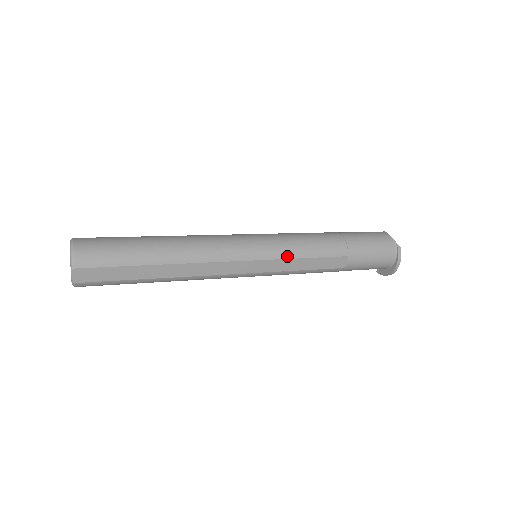
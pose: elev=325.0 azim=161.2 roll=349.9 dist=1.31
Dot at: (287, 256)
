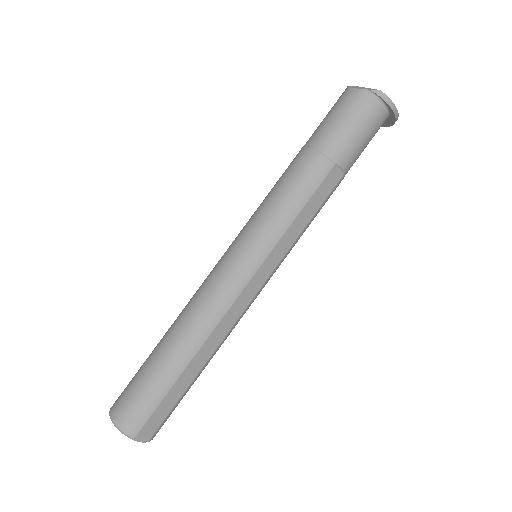
Dot at: (280, 234)
